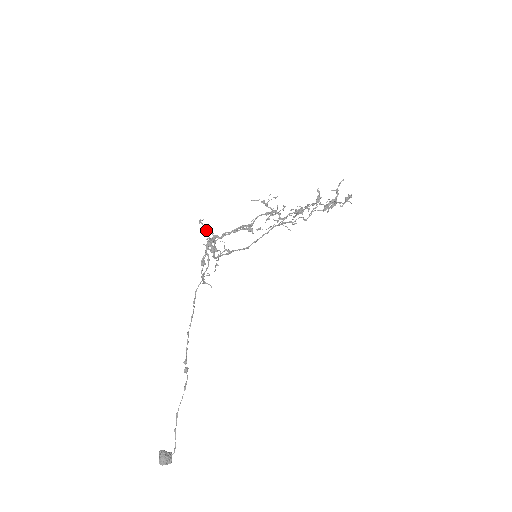
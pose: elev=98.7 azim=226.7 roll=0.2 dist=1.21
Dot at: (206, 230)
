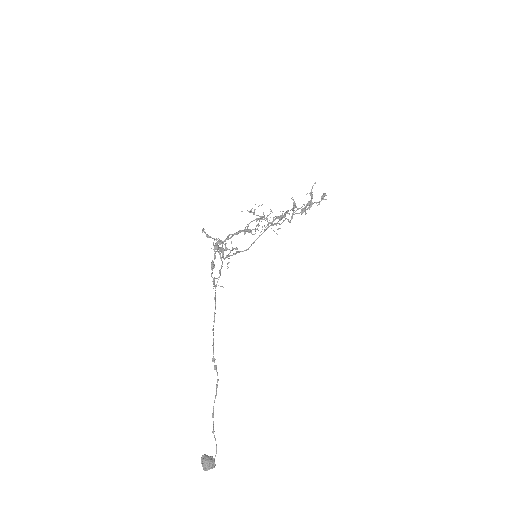
Dot at: (210, 237)
